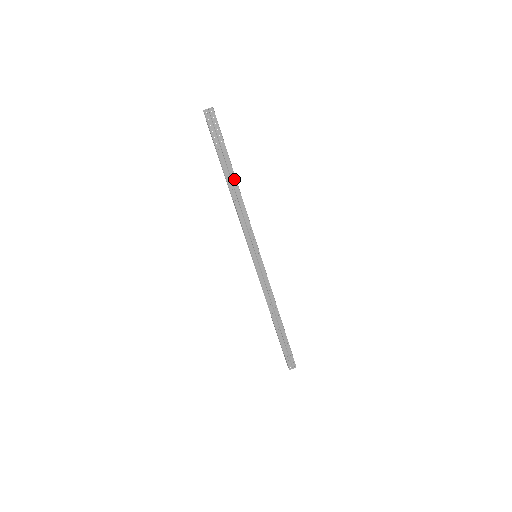
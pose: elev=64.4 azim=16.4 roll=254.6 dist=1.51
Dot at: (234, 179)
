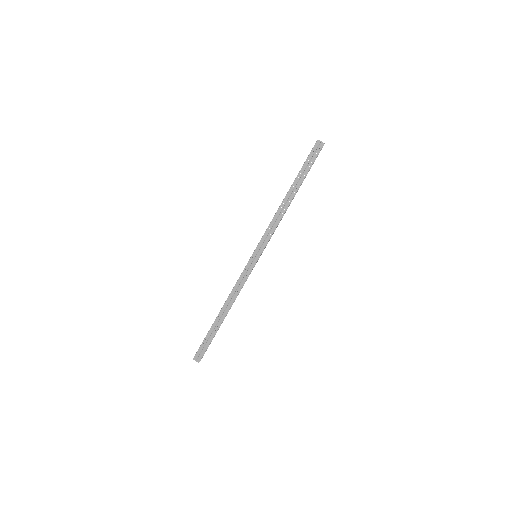
Dot at: (293, 195)
